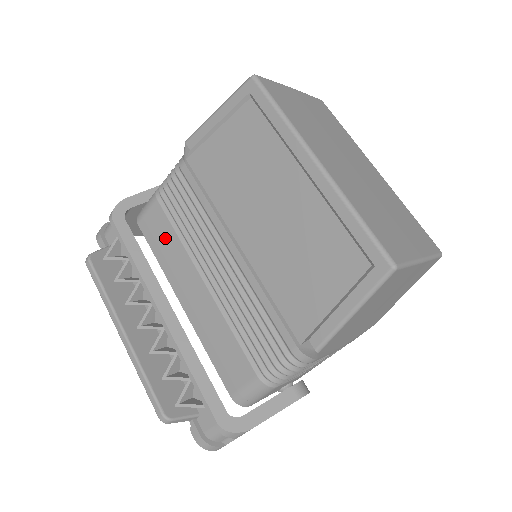
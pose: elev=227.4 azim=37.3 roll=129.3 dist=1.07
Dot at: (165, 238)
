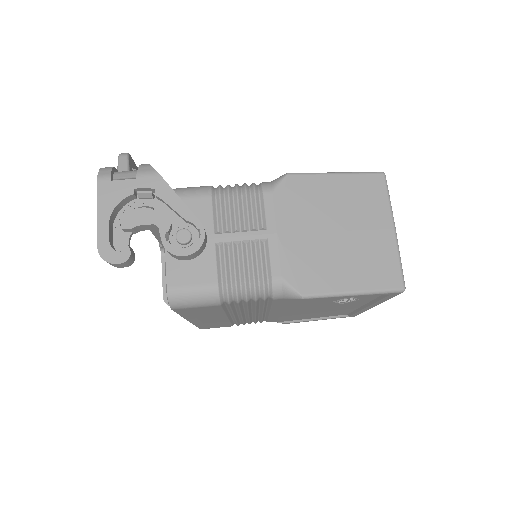
Dot at: occluded
